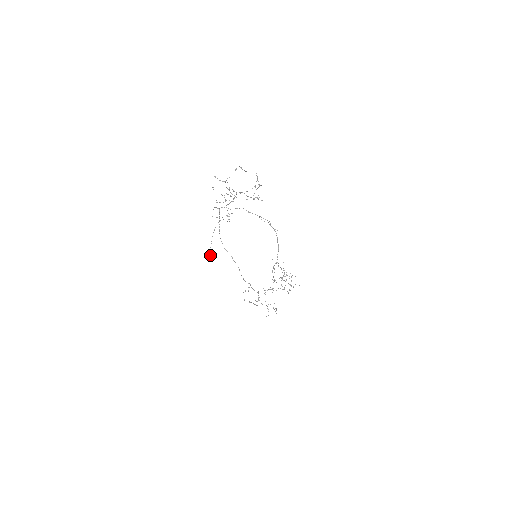
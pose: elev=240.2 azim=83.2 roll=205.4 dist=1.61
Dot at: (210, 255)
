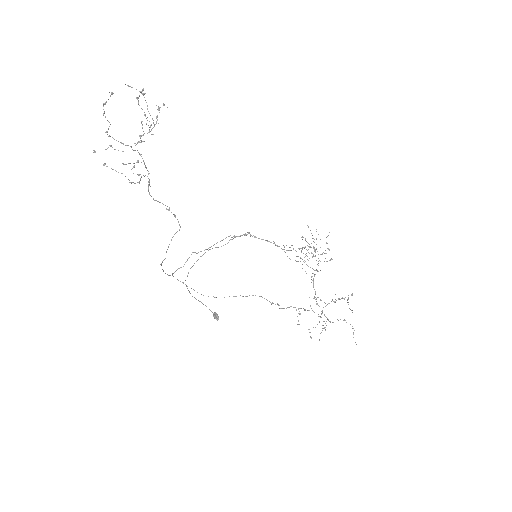
Dot at: (214, 312)
